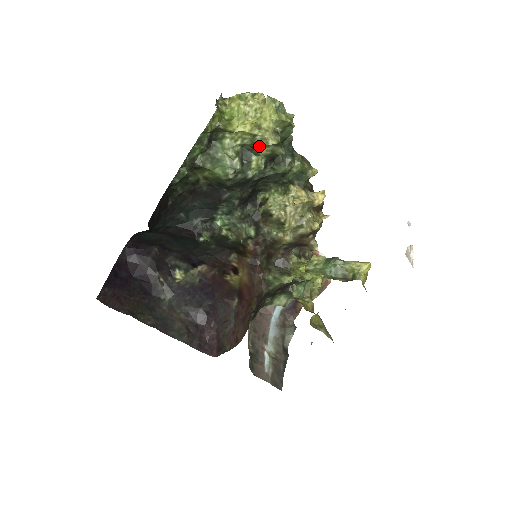
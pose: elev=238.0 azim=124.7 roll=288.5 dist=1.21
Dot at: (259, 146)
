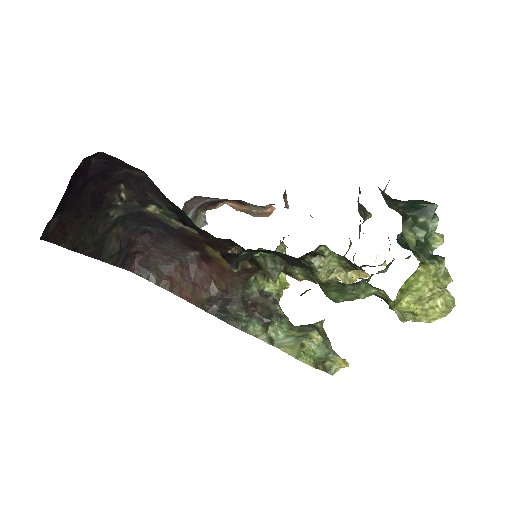
Dot at: occluded
